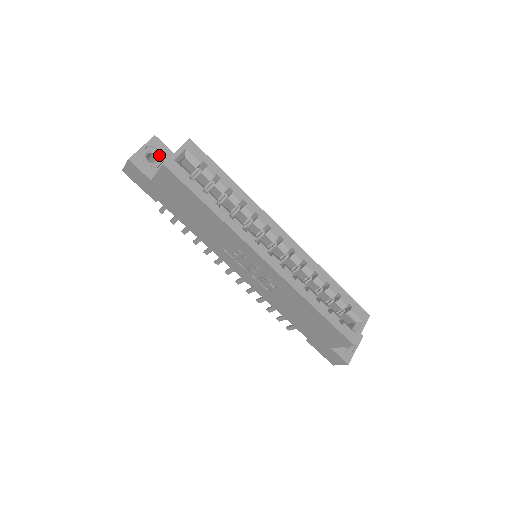
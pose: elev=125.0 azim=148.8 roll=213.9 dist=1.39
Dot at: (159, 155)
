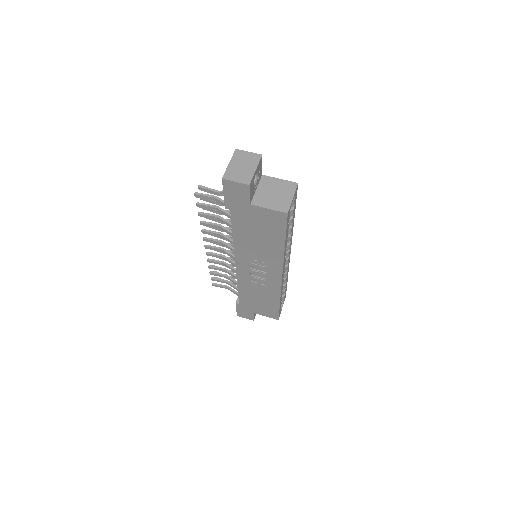
Dot at: (258, 176)
